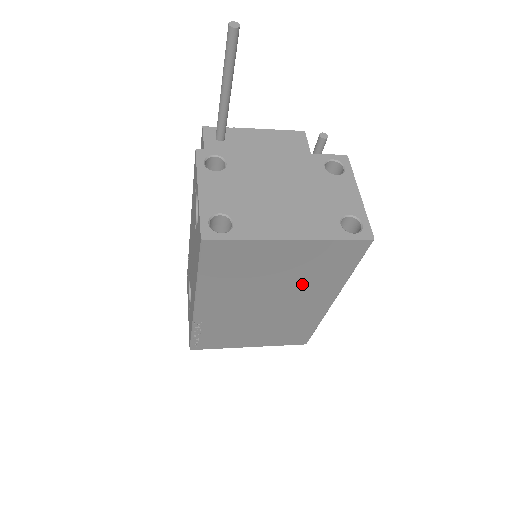
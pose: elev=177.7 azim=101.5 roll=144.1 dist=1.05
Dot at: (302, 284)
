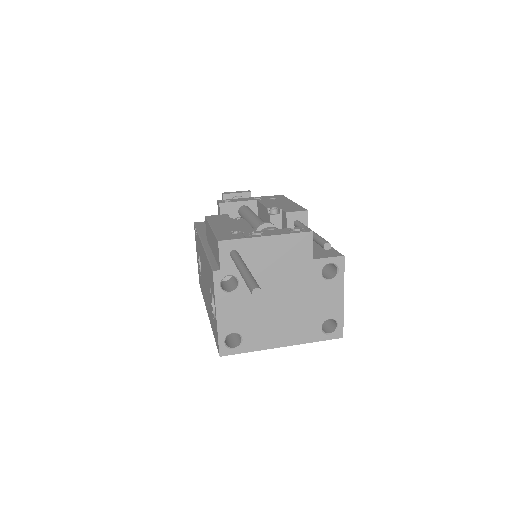
Dot at: occluded
